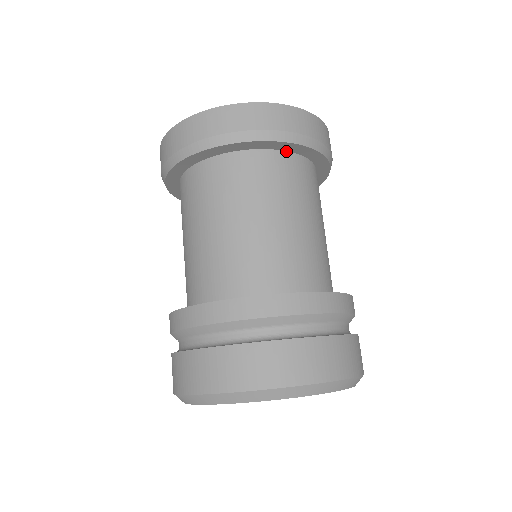
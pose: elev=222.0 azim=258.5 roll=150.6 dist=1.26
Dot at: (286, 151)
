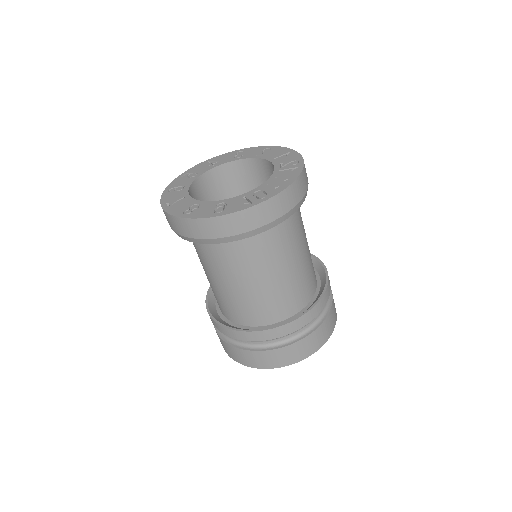
Dot at: occluded
